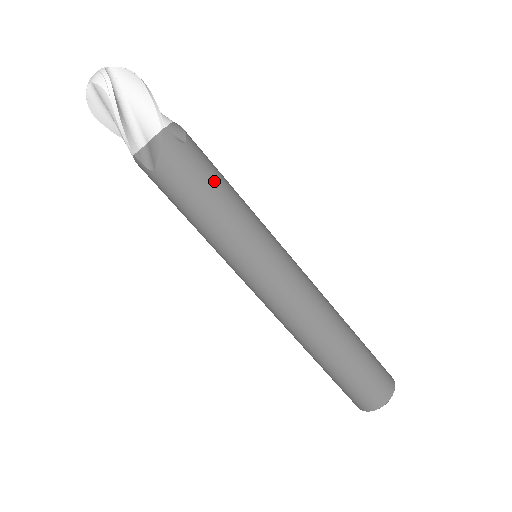
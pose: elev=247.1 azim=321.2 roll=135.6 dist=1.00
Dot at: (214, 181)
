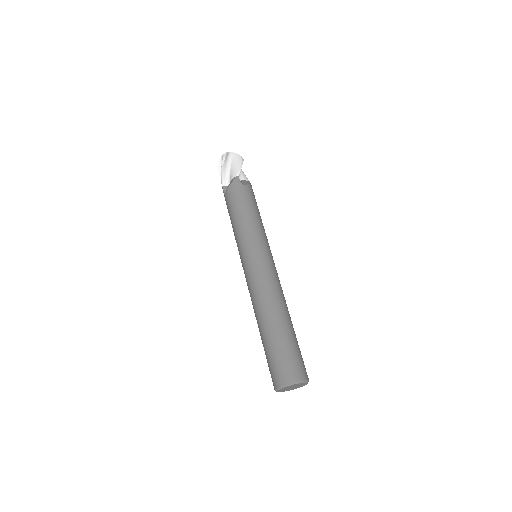
Dot at: occluded
